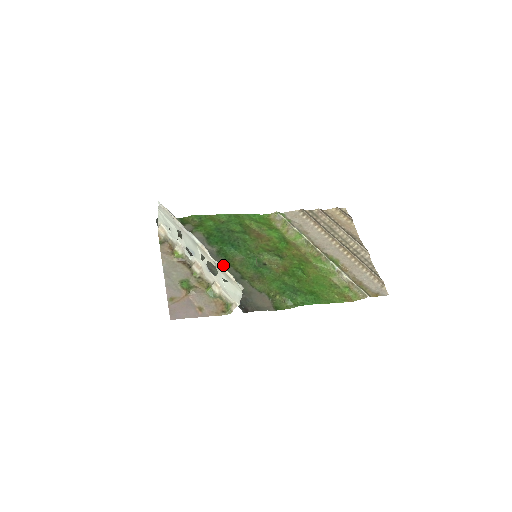
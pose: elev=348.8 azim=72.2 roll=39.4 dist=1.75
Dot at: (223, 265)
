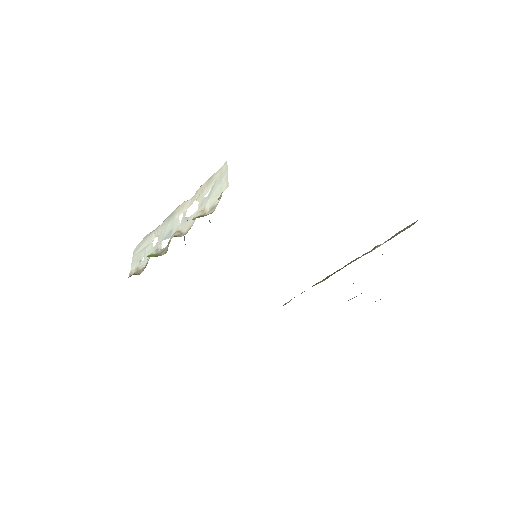
Dot at: occluded
